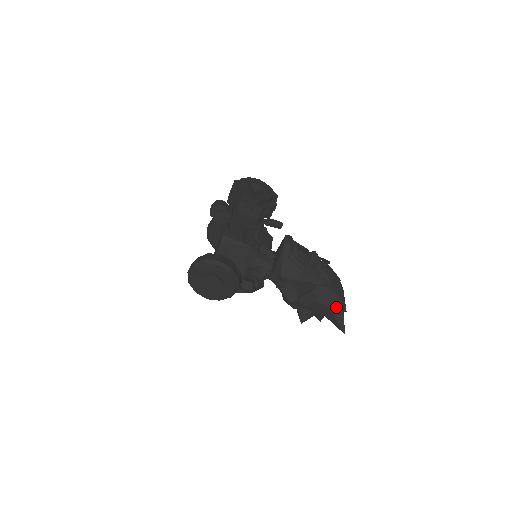
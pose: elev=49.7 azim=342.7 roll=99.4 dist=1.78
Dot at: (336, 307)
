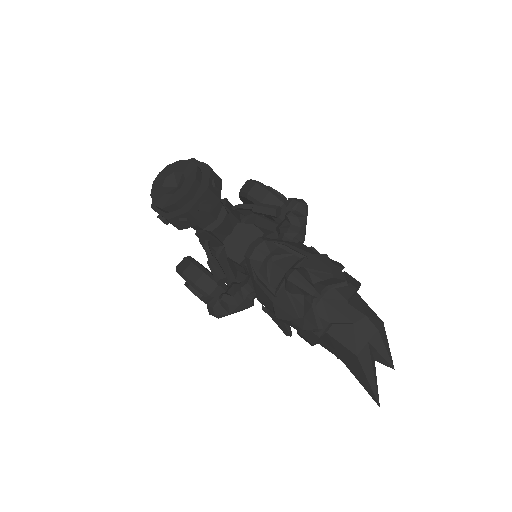
Dot at: (351, 362)
